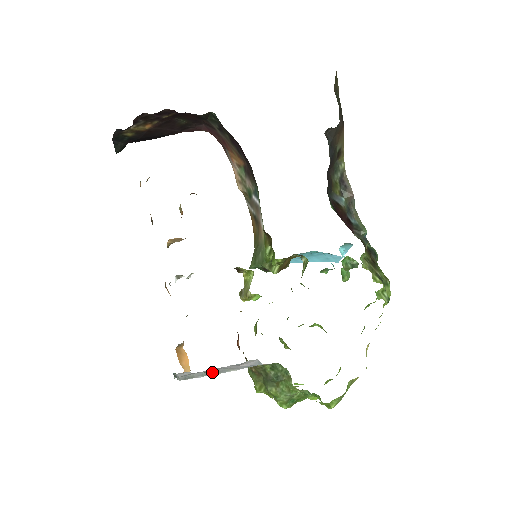
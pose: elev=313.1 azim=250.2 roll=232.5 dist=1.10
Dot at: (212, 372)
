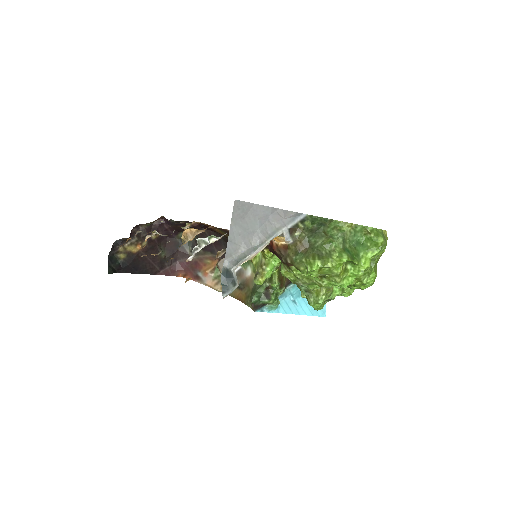
Dot at: (263, 237)
